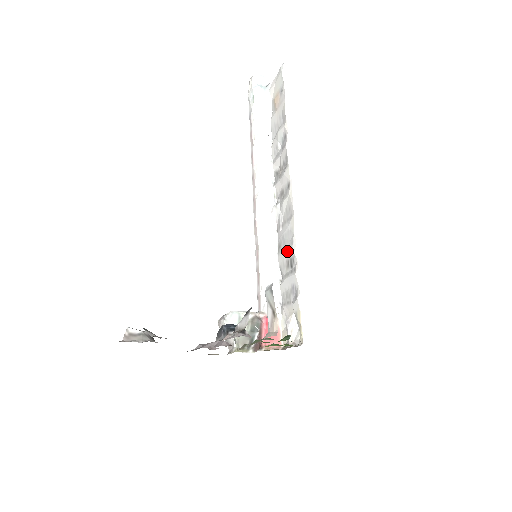
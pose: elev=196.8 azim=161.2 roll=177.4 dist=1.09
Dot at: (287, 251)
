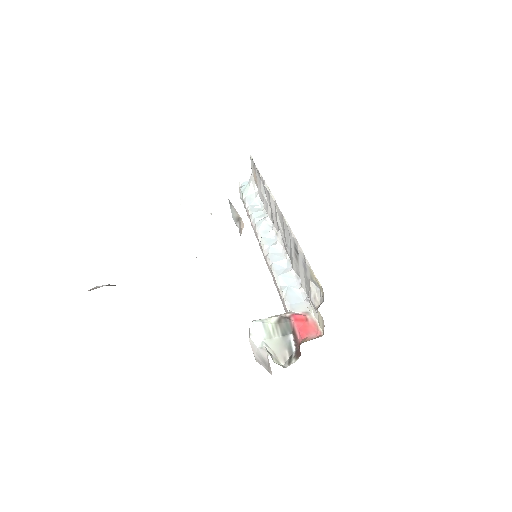
Dot at: (291, 247)
